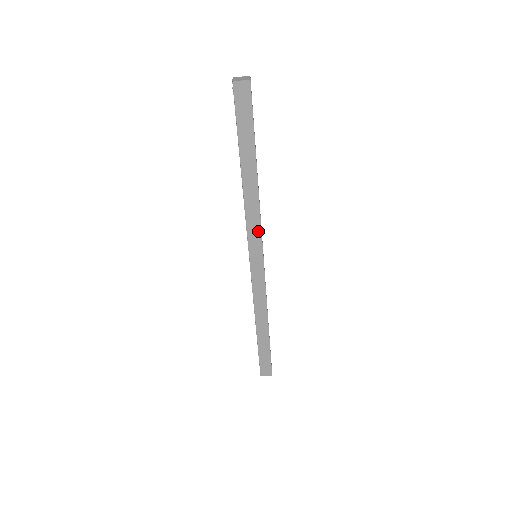
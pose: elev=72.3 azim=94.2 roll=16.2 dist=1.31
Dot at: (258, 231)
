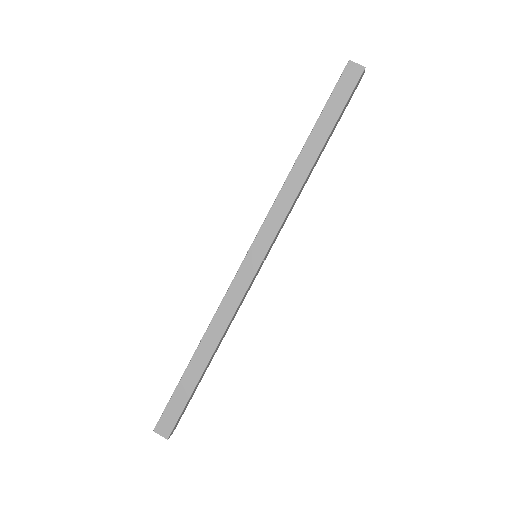
Dot at: (278, 222)
